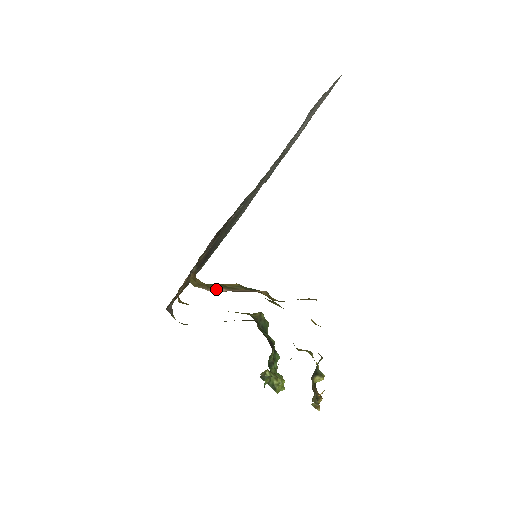
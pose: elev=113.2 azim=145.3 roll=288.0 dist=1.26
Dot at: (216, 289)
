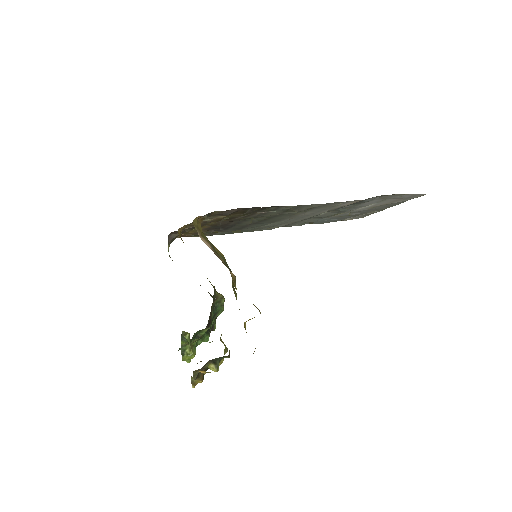
Dot at: (205, 241)
